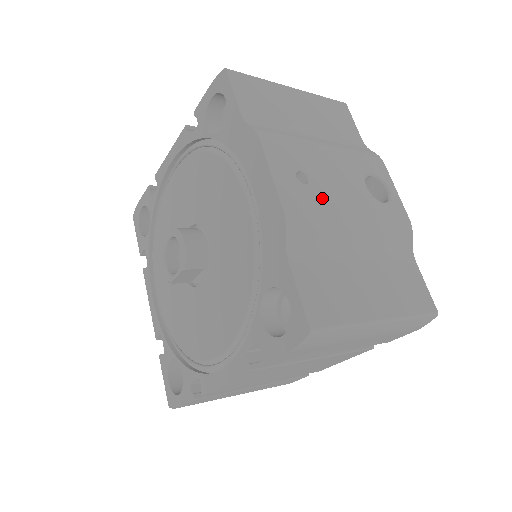
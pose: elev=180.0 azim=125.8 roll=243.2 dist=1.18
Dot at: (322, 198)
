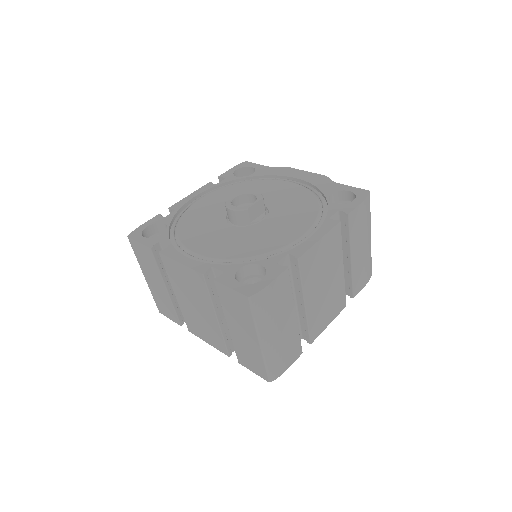
Dot at: occluded
